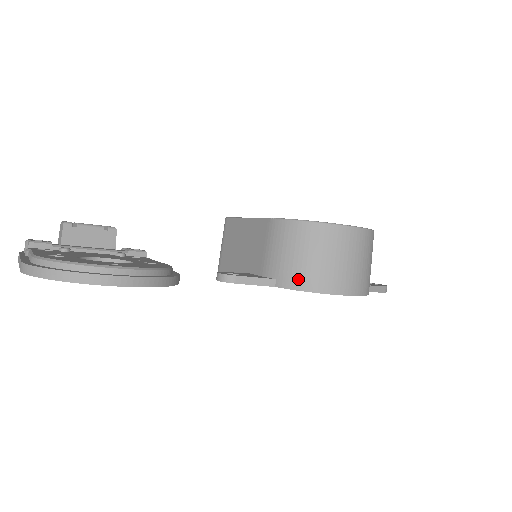
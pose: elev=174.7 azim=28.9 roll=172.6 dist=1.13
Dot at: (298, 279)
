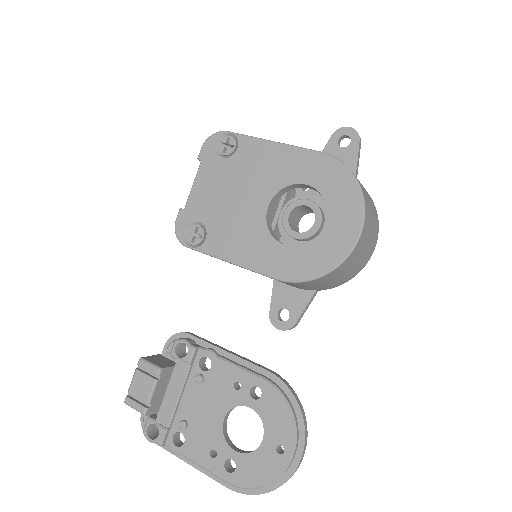
Dot at: (338, 284)
